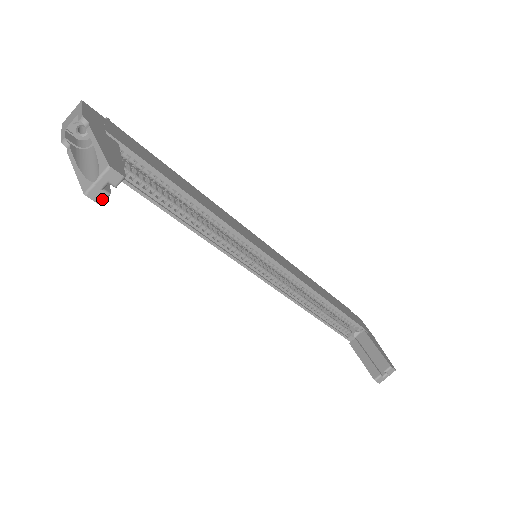
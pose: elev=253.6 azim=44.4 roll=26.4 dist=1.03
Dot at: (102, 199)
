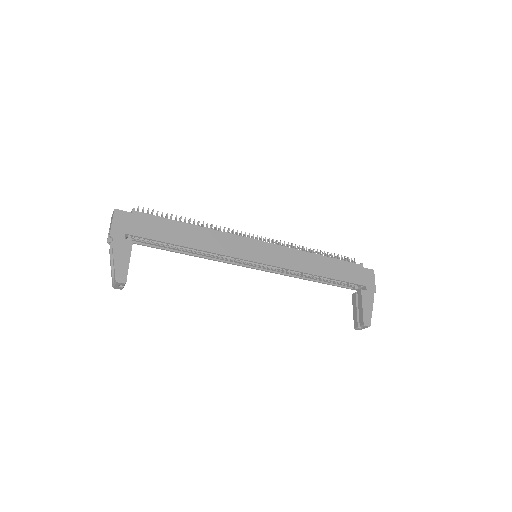
Dot at: (121, 288)
